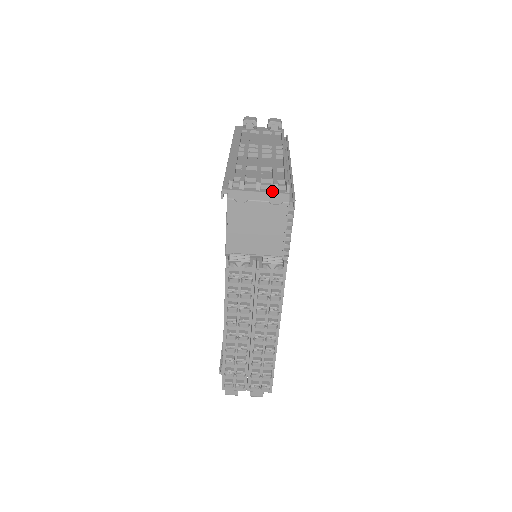
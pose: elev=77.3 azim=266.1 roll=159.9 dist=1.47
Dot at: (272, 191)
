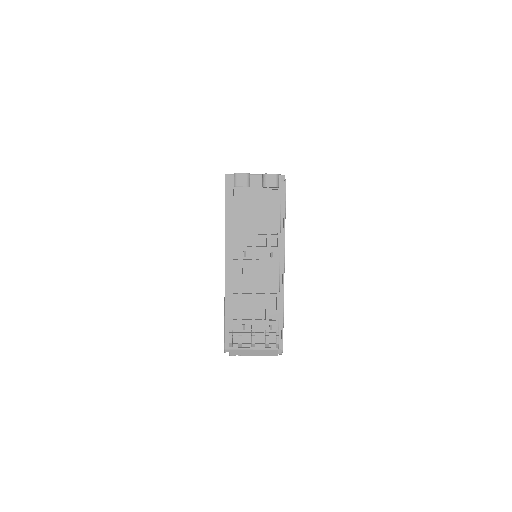
Dot at: (264, 347)
